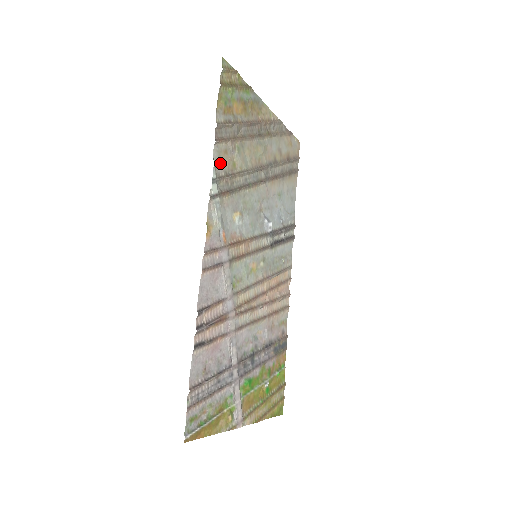
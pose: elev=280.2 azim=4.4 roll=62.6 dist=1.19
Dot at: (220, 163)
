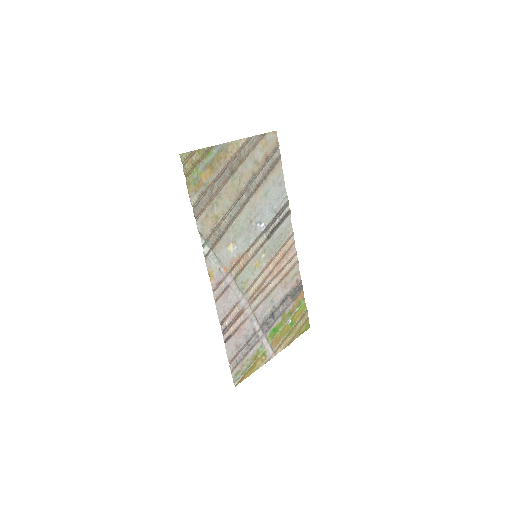
Dot at: (205, 228)
